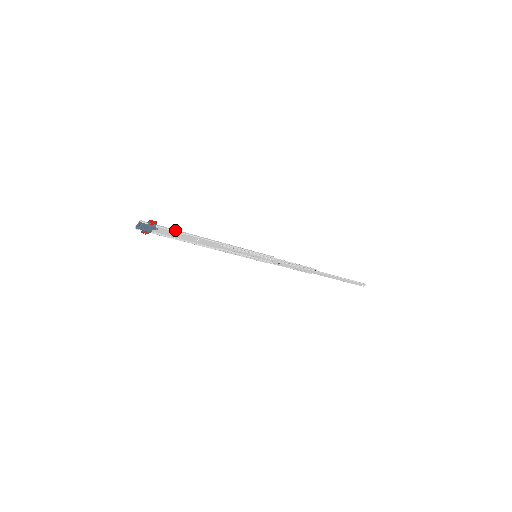
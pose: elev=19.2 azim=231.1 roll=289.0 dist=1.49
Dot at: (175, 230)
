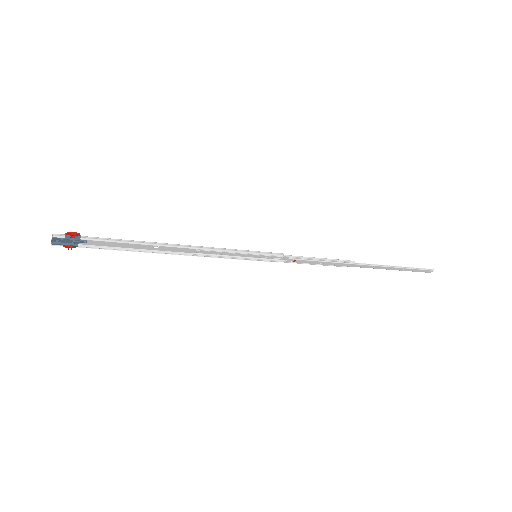
Dot at: (114, 240)
